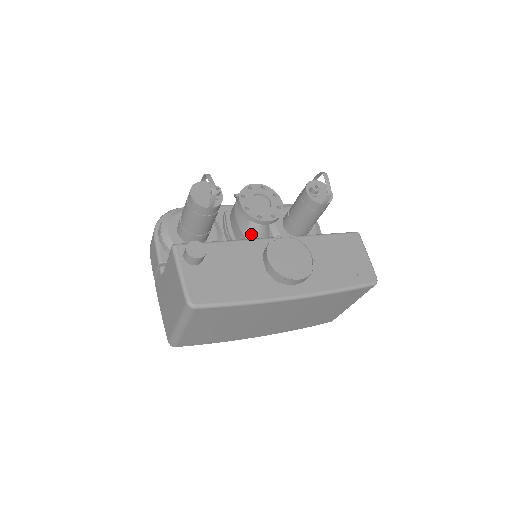
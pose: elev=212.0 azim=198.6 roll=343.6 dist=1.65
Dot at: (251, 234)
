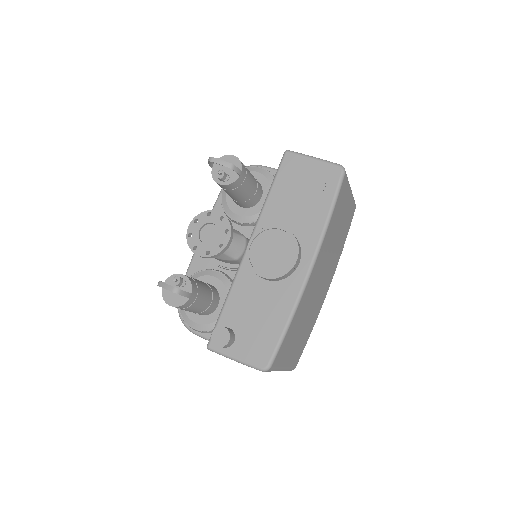
Dot at: (233, 255)
